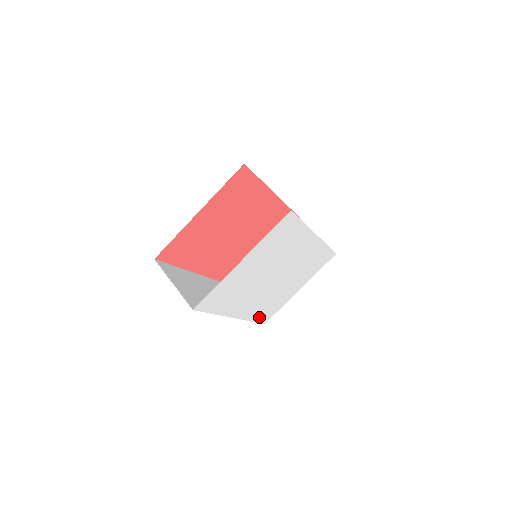
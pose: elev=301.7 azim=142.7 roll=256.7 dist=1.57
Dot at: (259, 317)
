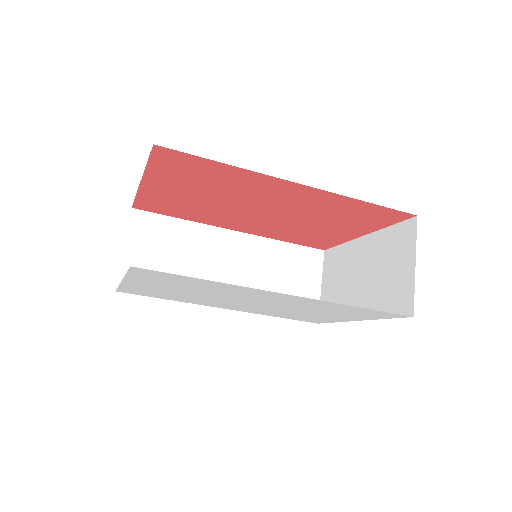
Dot at: (289, 317)
